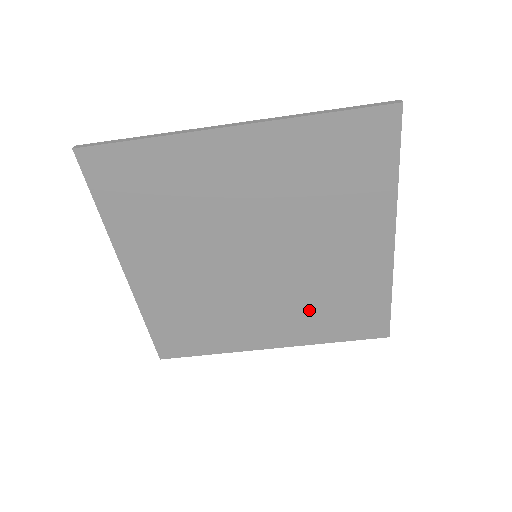
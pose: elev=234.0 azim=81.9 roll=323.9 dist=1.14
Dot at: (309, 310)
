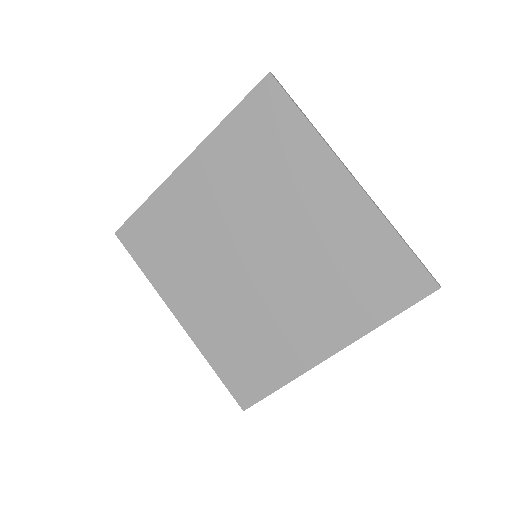
Dot at: (333, 291)
